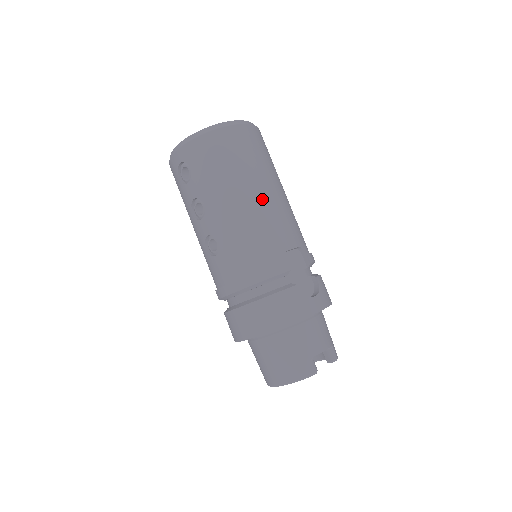
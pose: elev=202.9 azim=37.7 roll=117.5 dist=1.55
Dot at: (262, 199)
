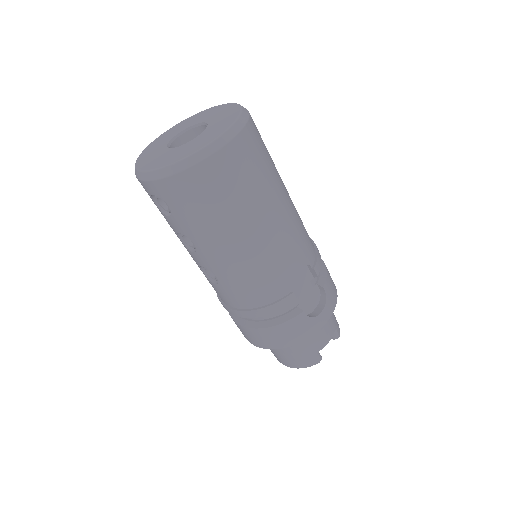
Dot at: (263, 236)
